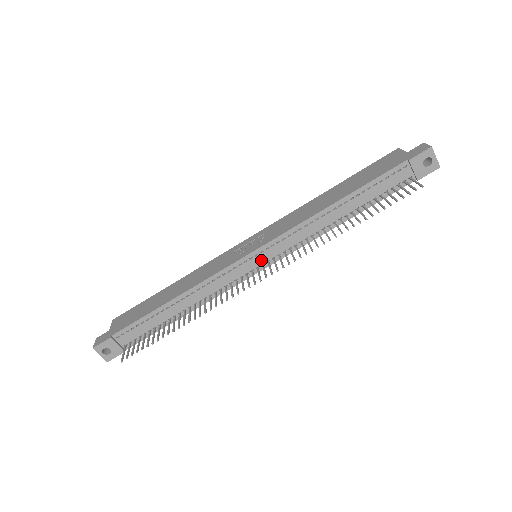
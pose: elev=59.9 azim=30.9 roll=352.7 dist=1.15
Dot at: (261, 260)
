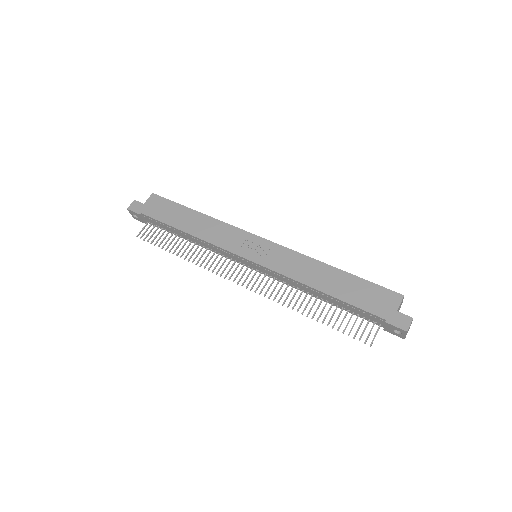
Dot at: (253, 266)
